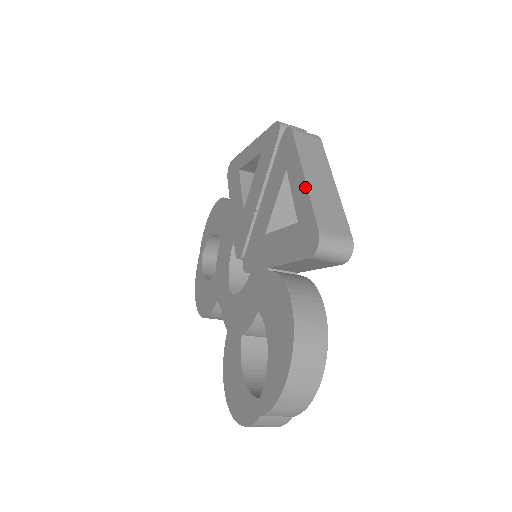
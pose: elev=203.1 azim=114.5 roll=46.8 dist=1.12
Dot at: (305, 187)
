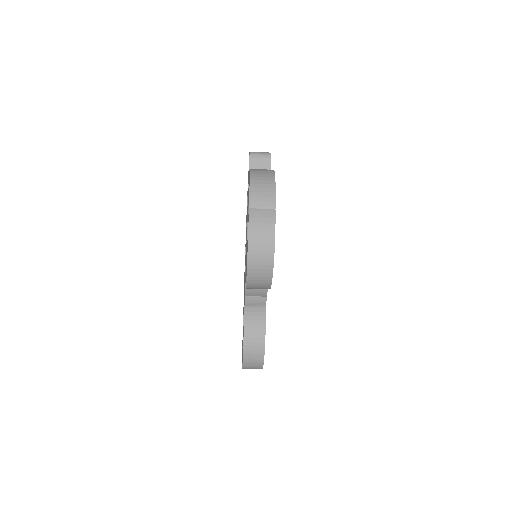
Dot at: (248, 172)
